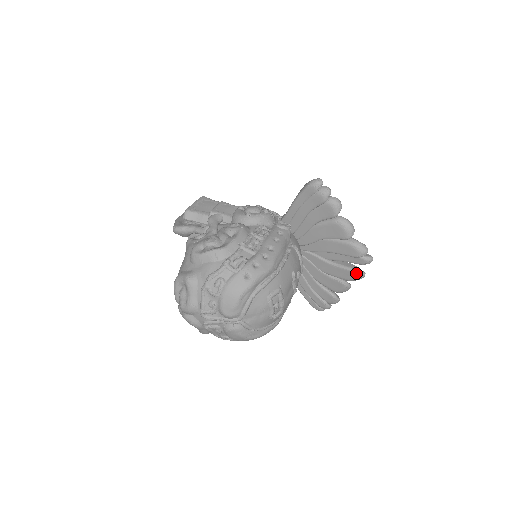
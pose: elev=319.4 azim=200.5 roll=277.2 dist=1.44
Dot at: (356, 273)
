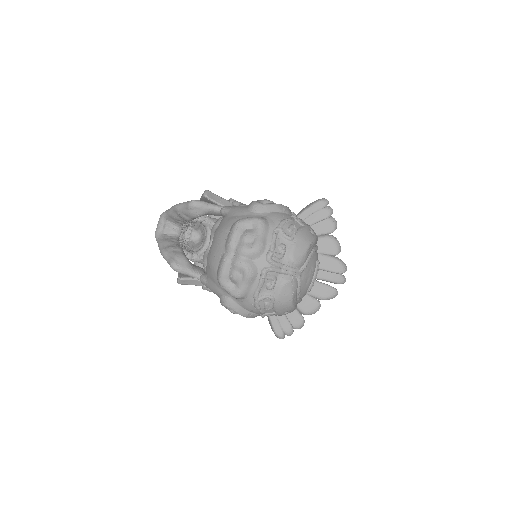
Dot at: (334, 289)
